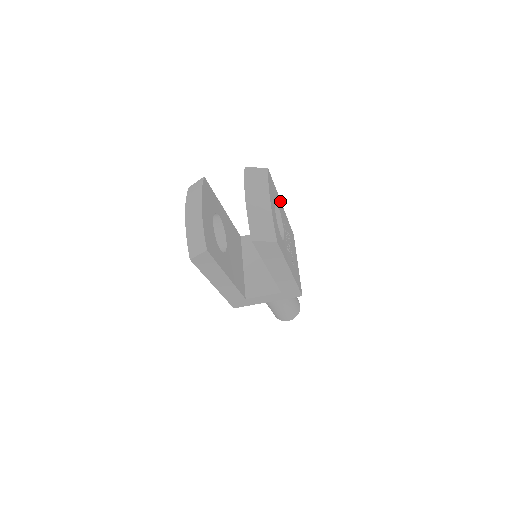
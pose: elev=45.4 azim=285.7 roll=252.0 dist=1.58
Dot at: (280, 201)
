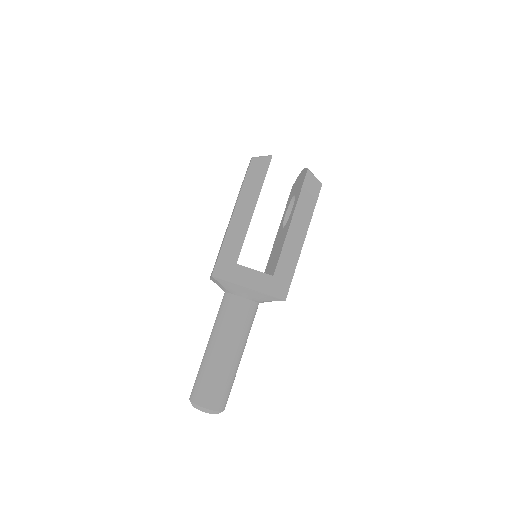
Dot at: occluded
